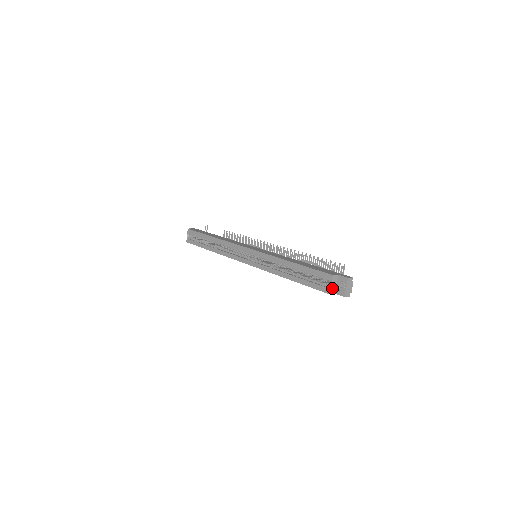
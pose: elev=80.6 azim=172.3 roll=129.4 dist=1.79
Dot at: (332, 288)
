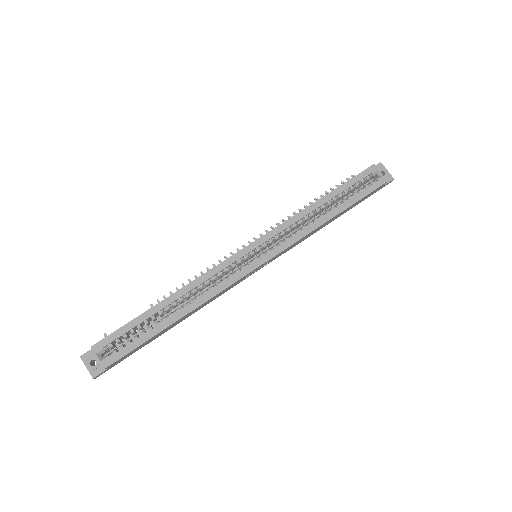
Dot at: (382, 177)
